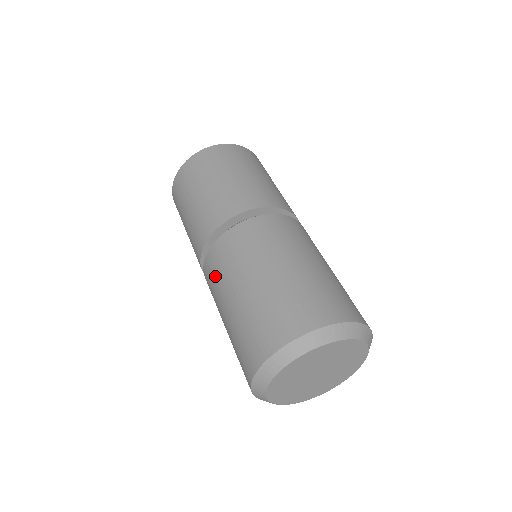
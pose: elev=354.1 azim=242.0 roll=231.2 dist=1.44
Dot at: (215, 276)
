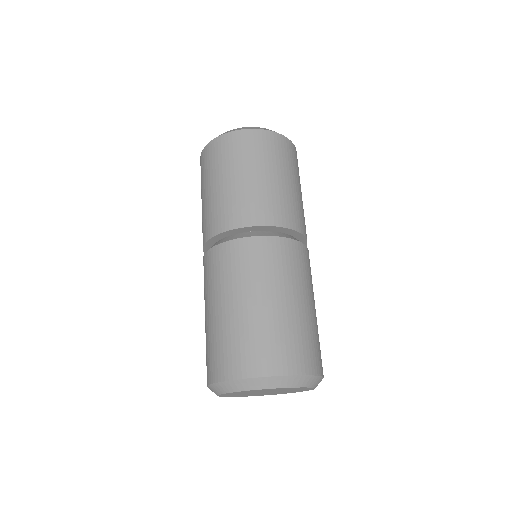
Dot at: occluded
